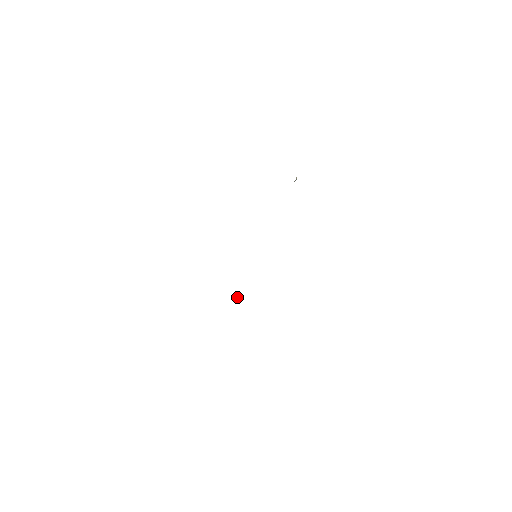
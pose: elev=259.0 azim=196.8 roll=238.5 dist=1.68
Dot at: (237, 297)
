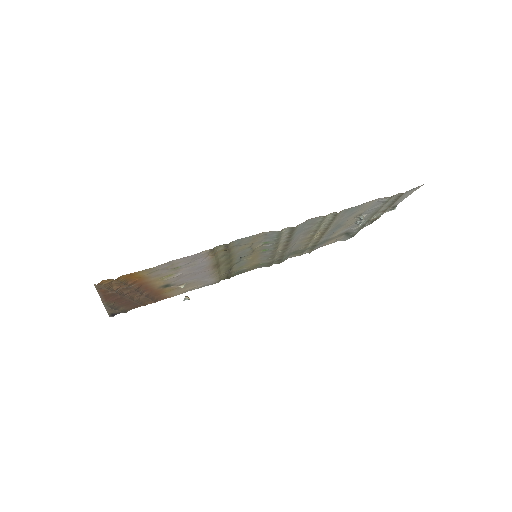
Dot at: occluded
